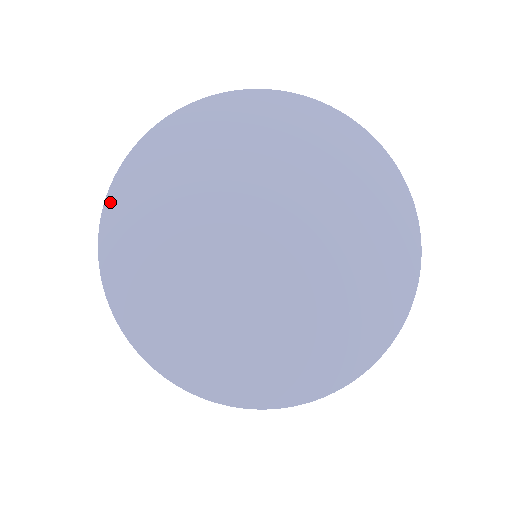
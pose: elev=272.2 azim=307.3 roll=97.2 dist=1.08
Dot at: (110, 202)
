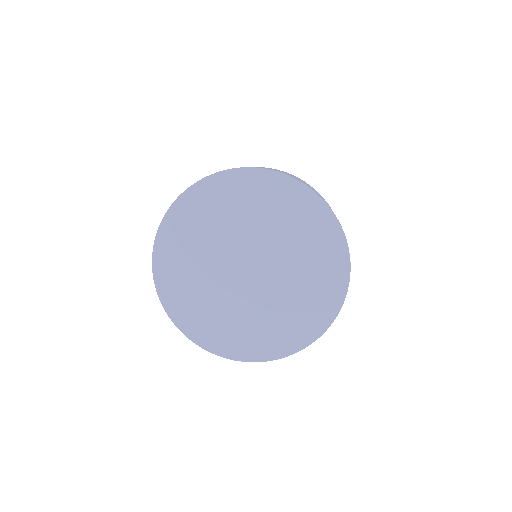
Dot at: (157, 284)
